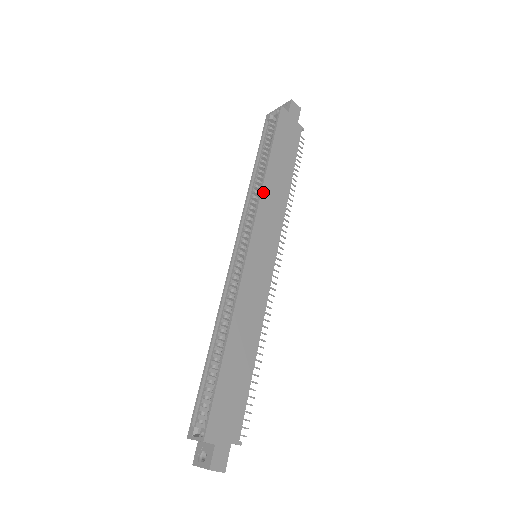
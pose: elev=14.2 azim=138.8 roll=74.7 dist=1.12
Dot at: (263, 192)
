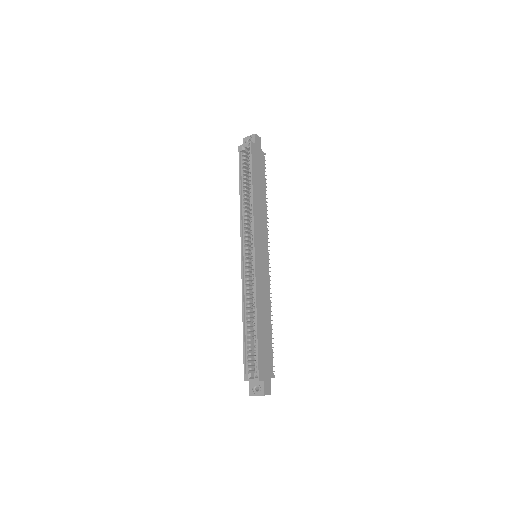
Dot at: (254, 211)
